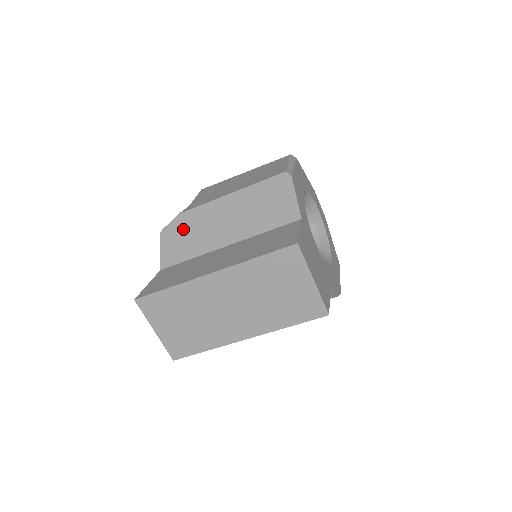
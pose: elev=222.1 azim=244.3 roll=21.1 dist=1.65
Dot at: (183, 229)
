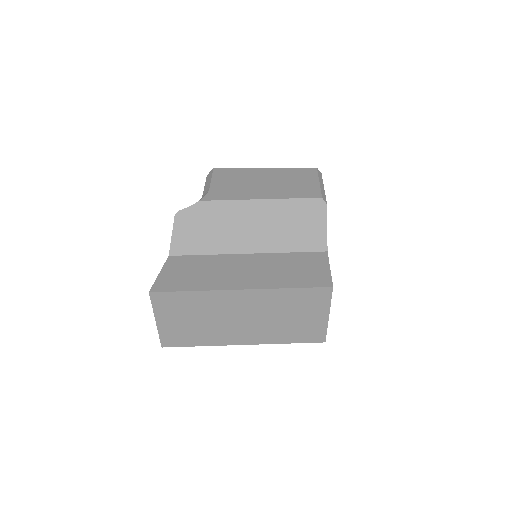
Dot at: (202, 220)
